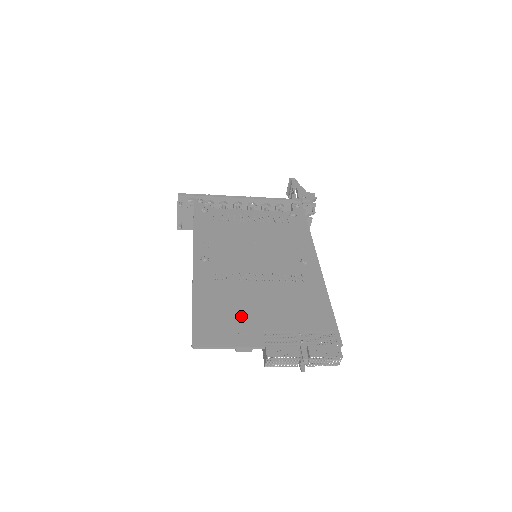
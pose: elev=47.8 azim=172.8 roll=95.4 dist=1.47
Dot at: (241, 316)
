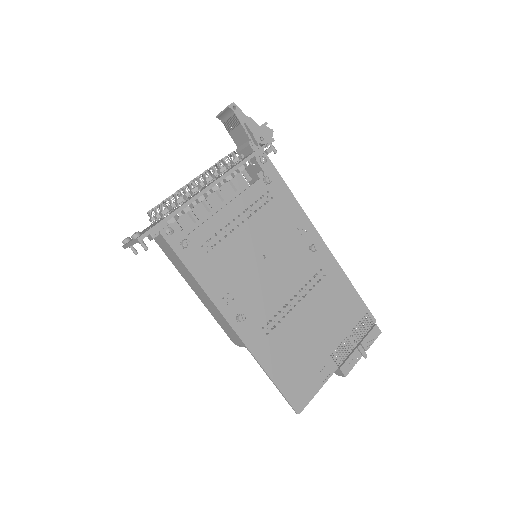
Dot at: (308, 356)
